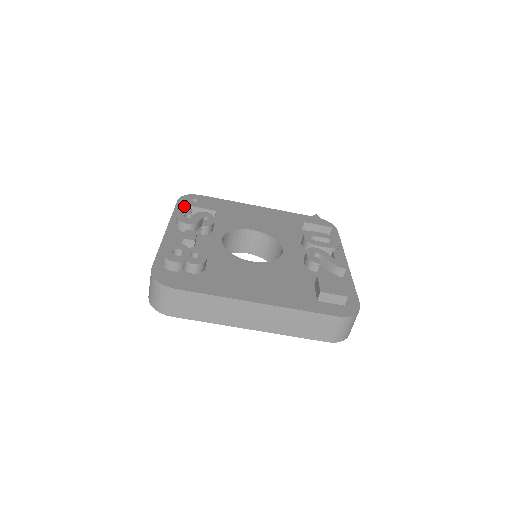
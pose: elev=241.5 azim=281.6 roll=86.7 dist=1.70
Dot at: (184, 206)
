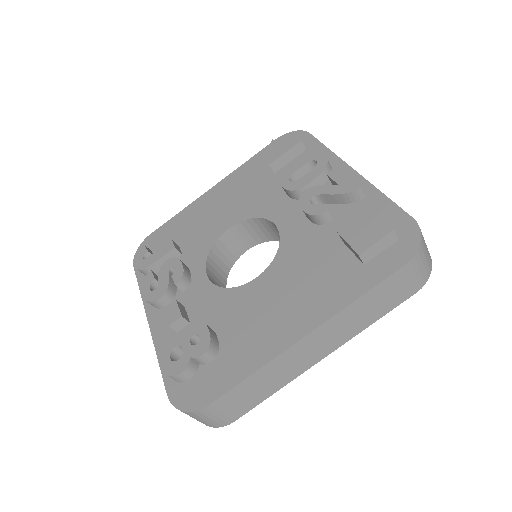
Dot at: (143, 272)
